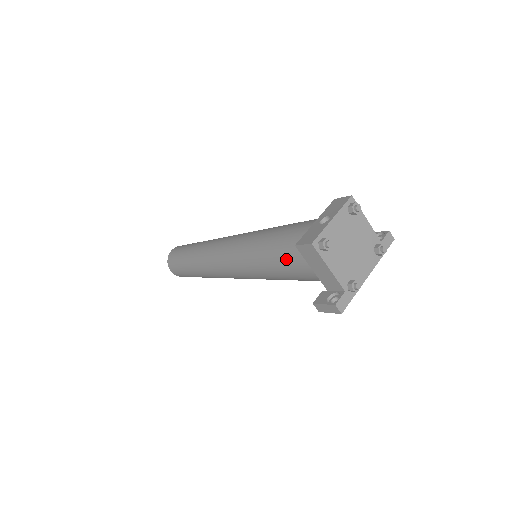
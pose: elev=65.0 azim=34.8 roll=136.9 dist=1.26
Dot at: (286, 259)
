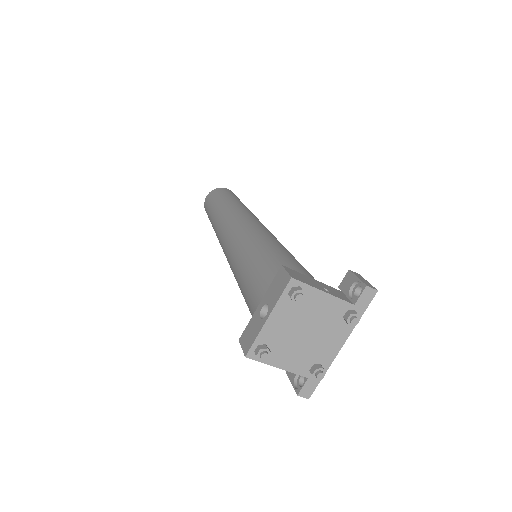
Dot at: occluded
